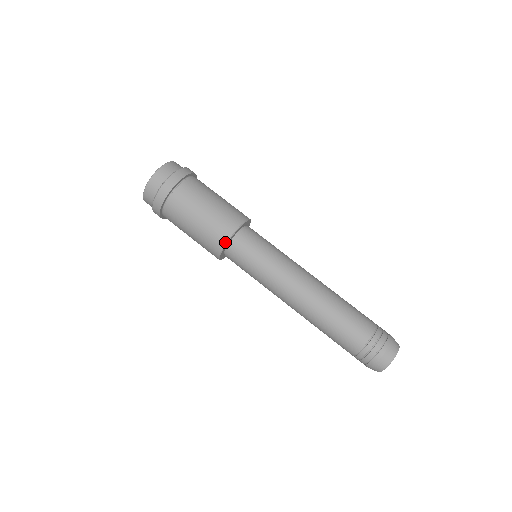
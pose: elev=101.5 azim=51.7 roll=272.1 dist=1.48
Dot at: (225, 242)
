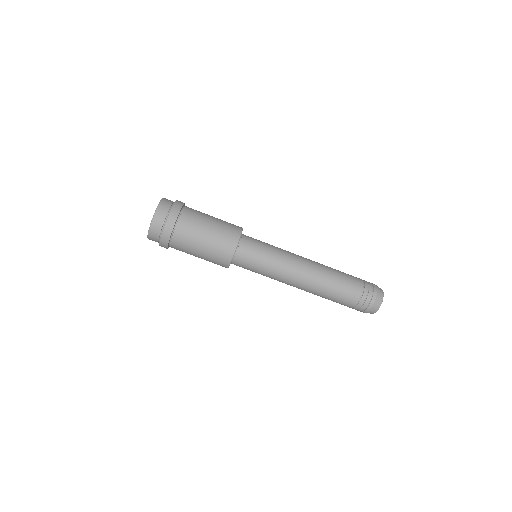
Dot at: (235, 248)
